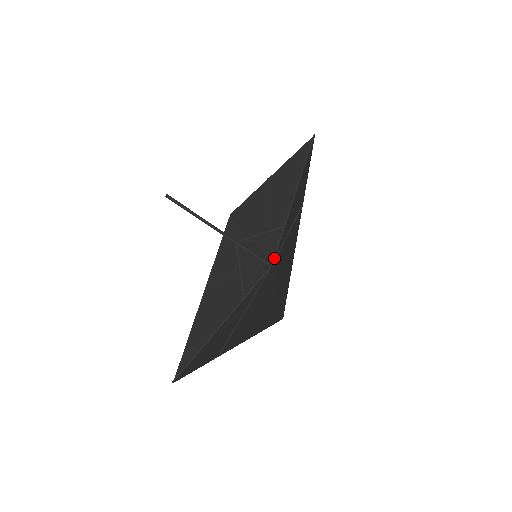
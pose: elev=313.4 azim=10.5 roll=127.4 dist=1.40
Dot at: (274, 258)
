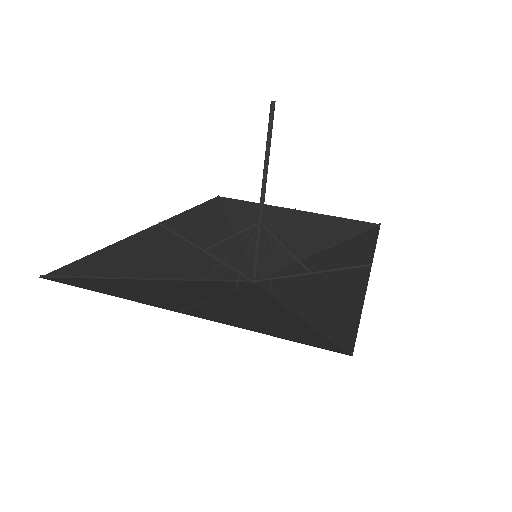
Dot at: occluded
